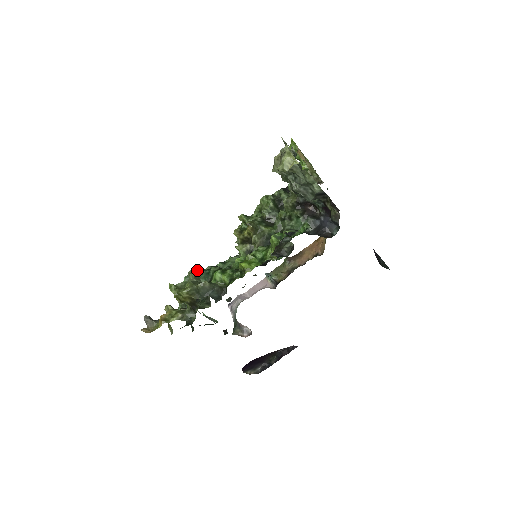
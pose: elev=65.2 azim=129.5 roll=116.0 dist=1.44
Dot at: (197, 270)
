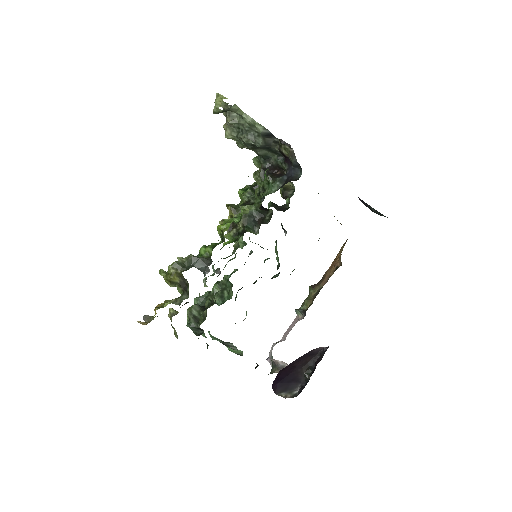
Dot at: (207, 292)
